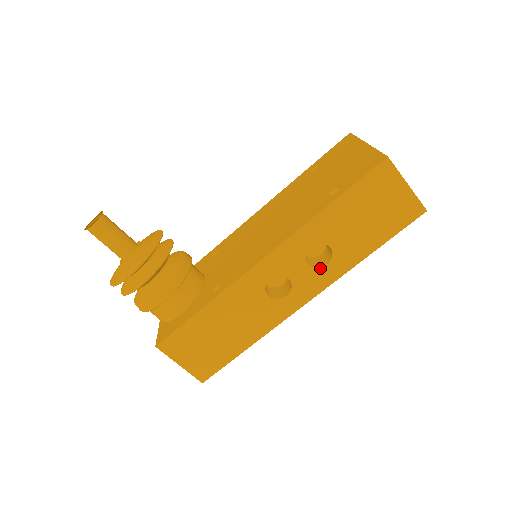
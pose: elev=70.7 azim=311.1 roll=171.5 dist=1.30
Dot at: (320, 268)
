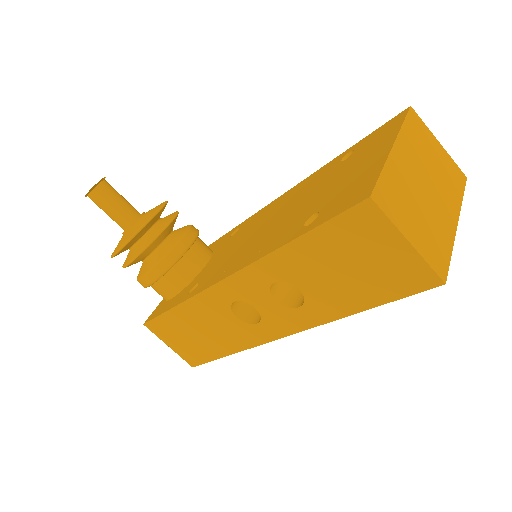
Dot at: (291, 308)
